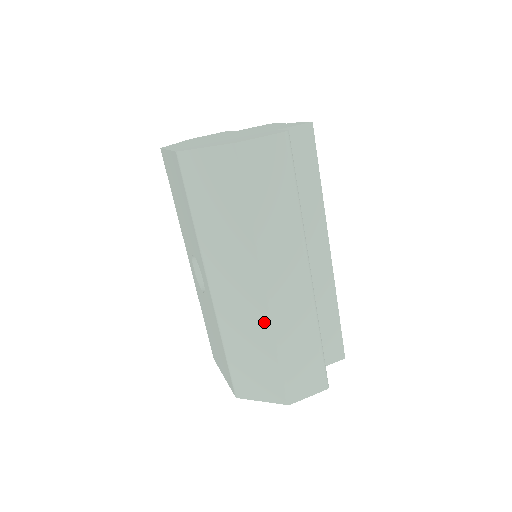
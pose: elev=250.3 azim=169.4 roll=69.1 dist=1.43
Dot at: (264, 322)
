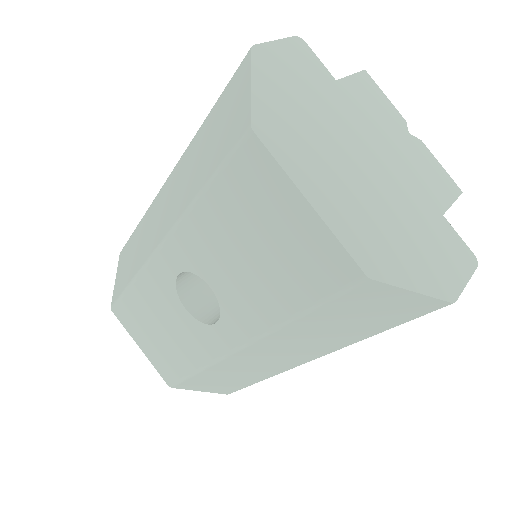
Dot at: (273, 372)
